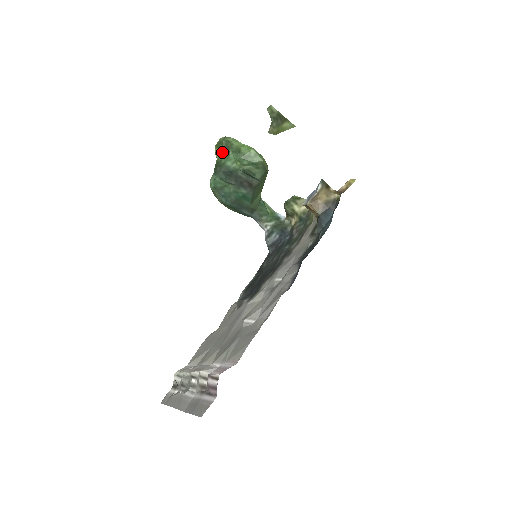
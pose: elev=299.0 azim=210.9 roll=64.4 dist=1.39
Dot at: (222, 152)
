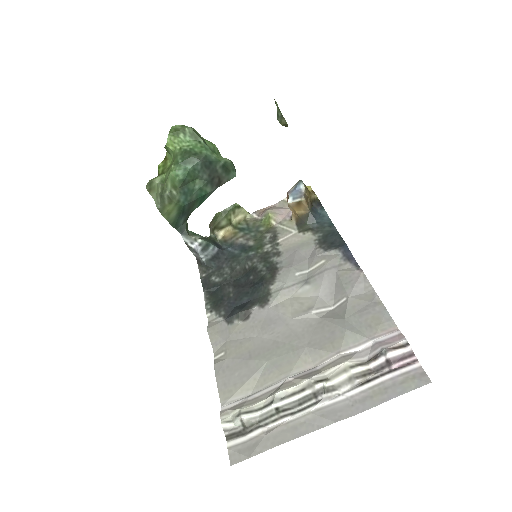
Dot at: (185, 141)
